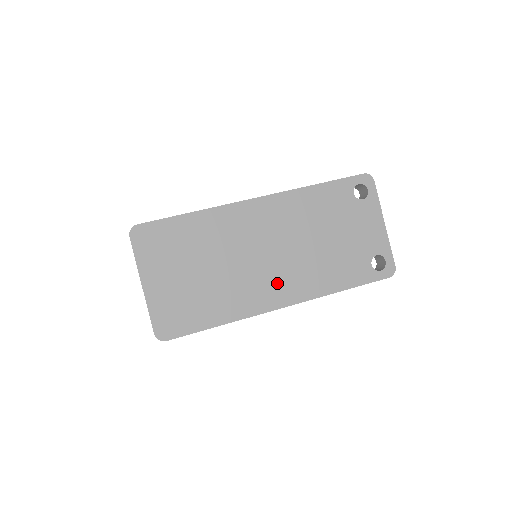
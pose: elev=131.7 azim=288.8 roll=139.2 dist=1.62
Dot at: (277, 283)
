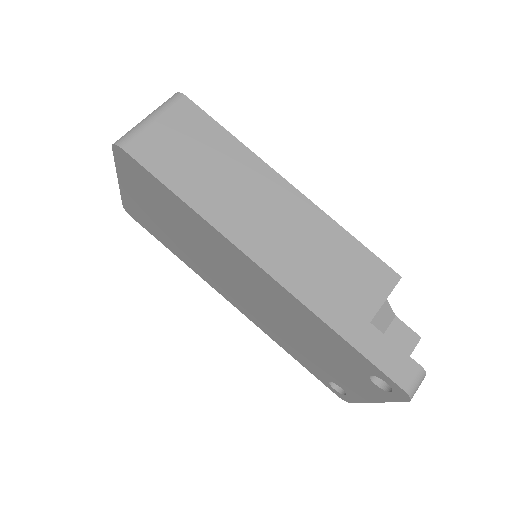
Dot at: (236, 297)
